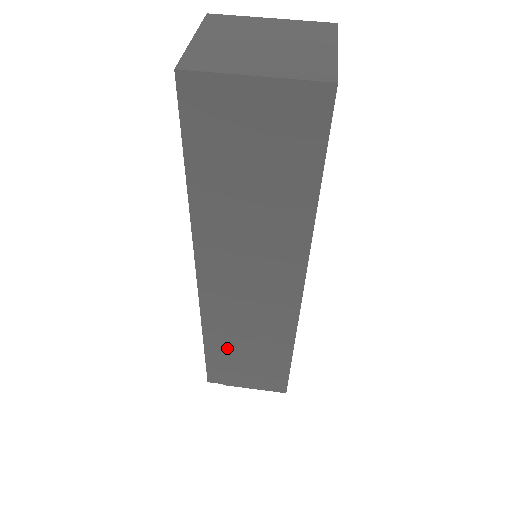
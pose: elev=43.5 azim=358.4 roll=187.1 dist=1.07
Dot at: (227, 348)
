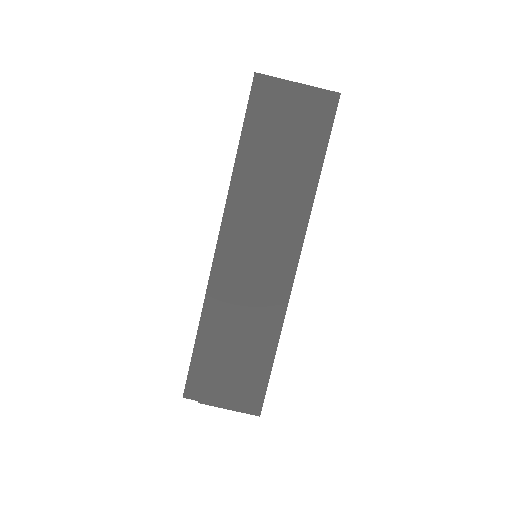
Dot at: (218, 338)
